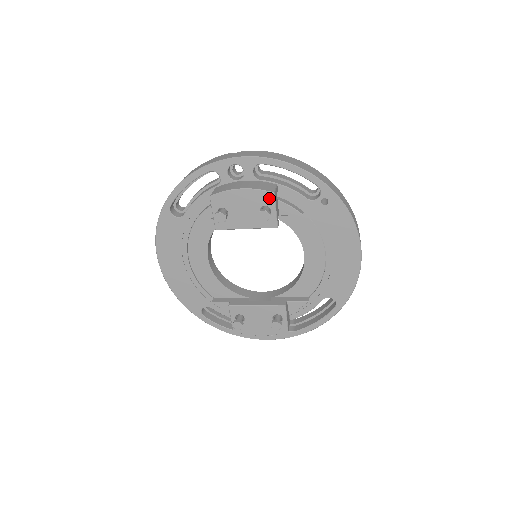
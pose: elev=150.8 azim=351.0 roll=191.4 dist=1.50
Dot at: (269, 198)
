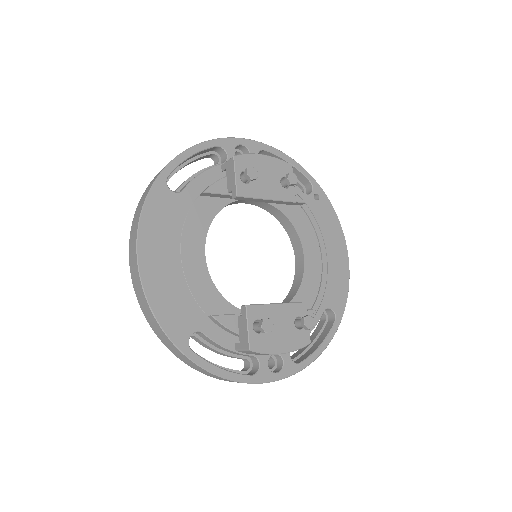
Dot at: (288, 169)
